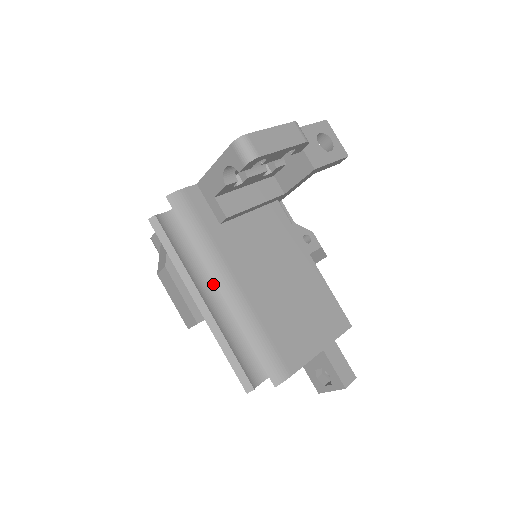
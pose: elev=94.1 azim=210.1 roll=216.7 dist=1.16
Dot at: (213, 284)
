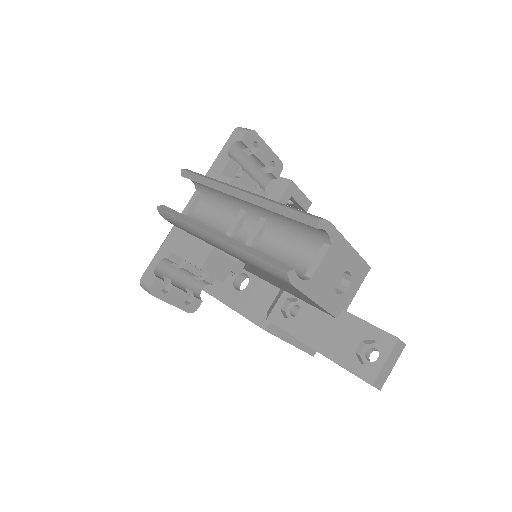
Dot at: occluded
